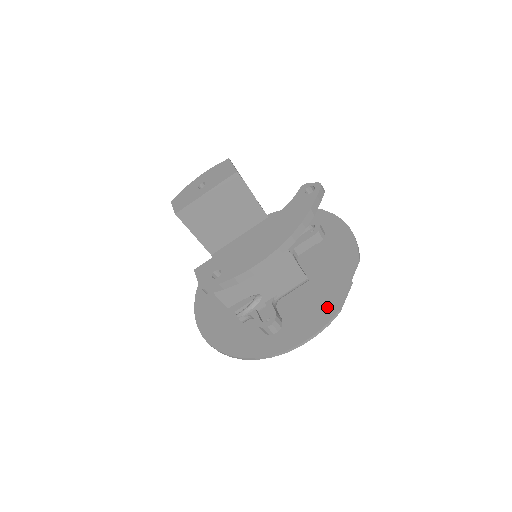
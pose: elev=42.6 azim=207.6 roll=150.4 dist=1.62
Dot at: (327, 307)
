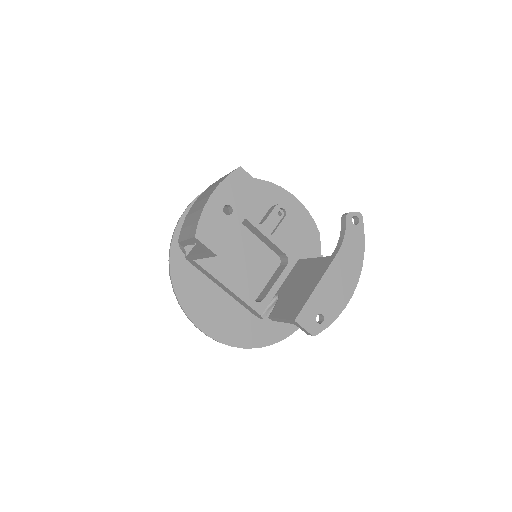
Dot at: occluded
